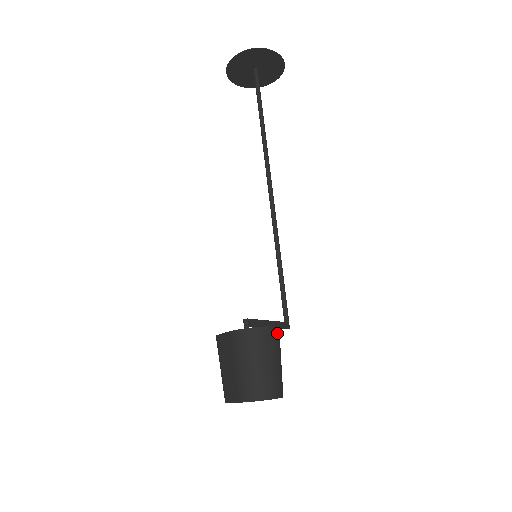
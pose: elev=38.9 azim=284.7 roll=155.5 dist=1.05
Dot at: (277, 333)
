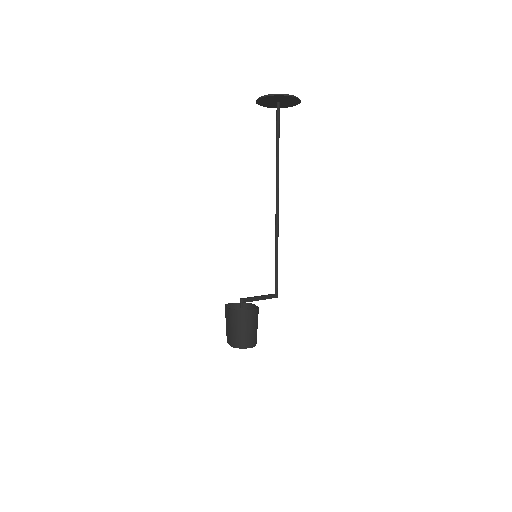
Dot at: (255, 313)
